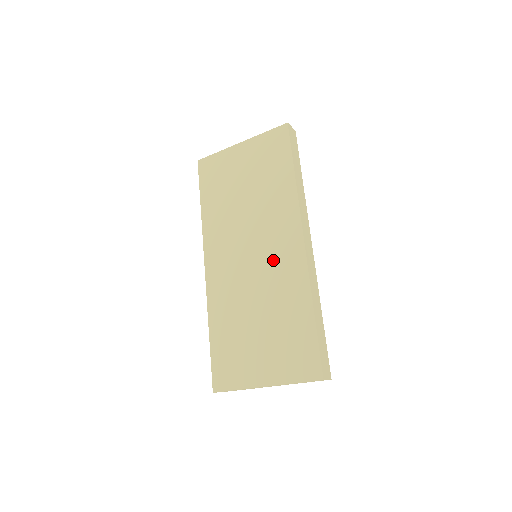
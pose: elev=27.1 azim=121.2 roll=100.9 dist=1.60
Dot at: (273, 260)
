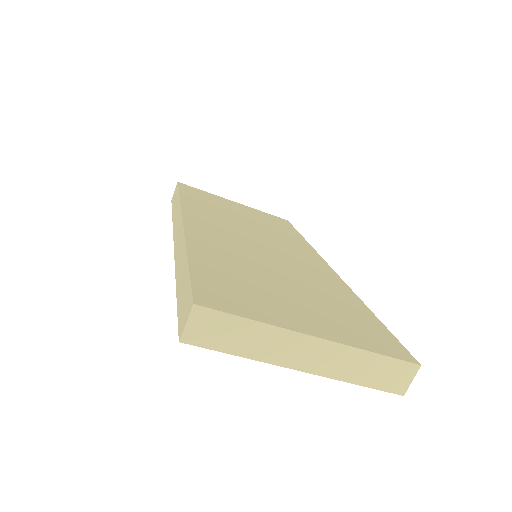
Dot at: (295, 259)
